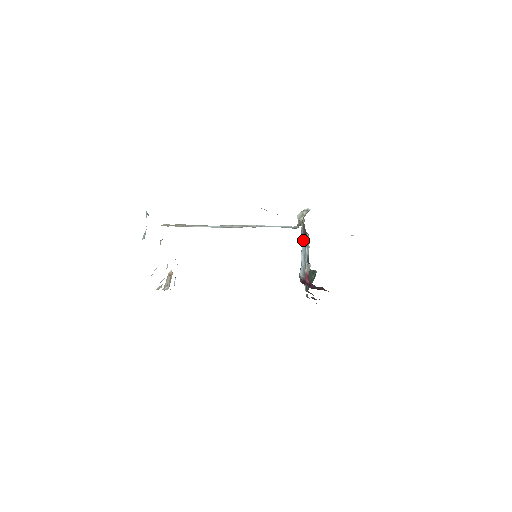
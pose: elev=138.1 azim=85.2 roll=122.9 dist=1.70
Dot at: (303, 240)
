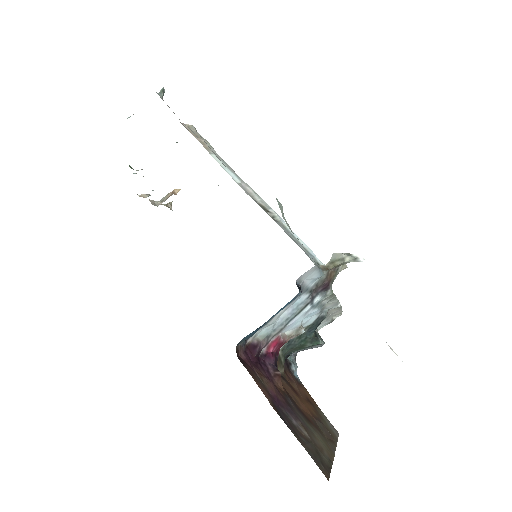
Dot at: (310, 293)
